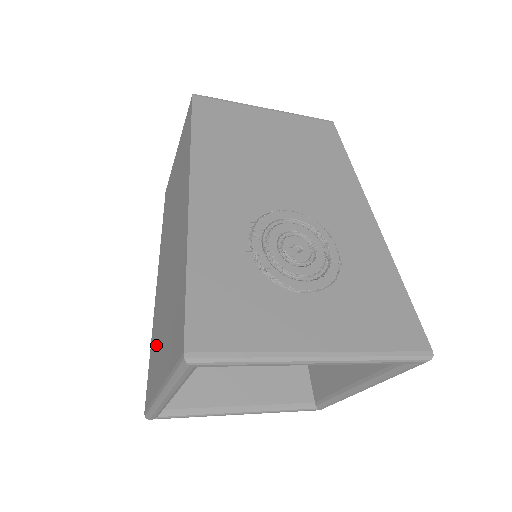
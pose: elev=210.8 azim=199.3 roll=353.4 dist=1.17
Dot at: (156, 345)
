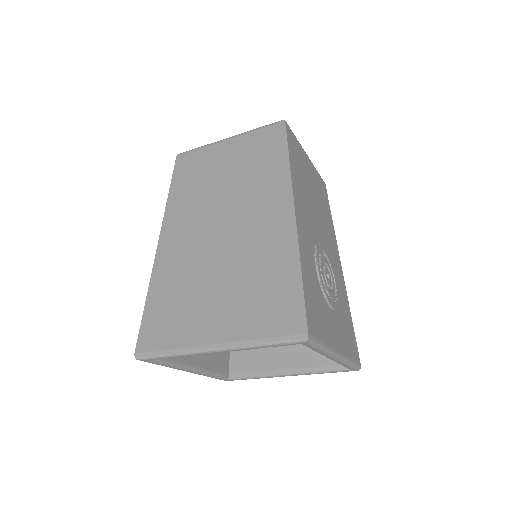
Dot at: (181, 301)
